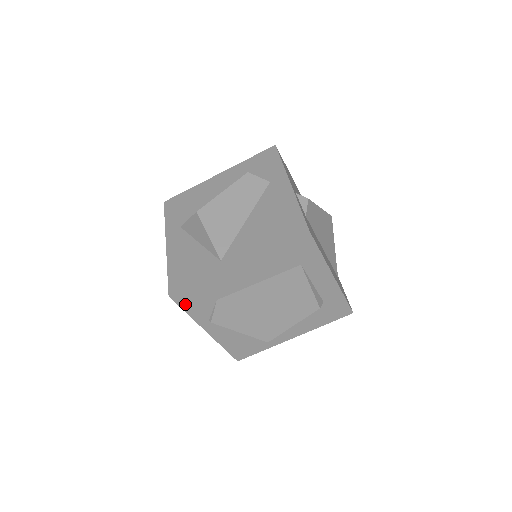
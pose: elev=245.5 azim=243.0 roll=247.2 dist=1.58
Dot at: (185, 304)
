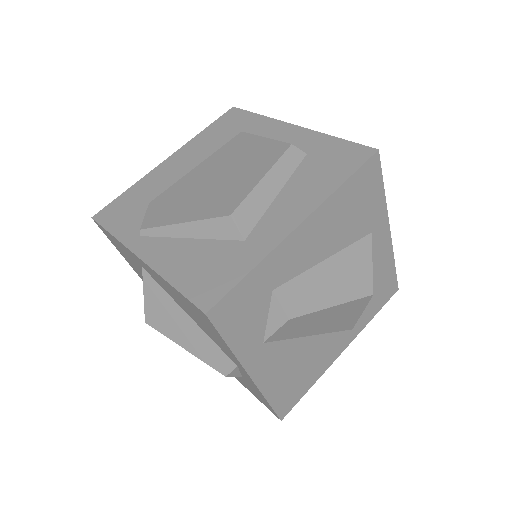
Dot at: (110, 222)
